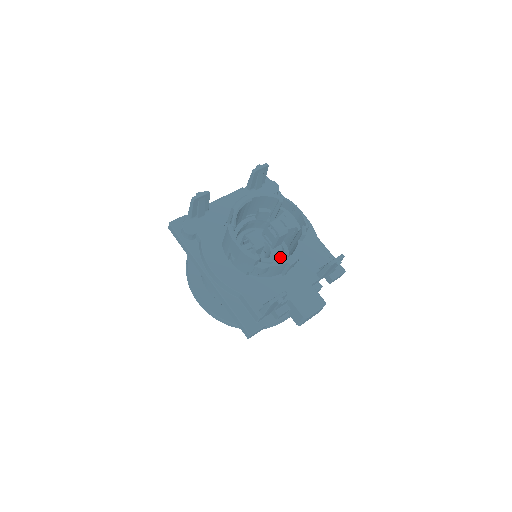
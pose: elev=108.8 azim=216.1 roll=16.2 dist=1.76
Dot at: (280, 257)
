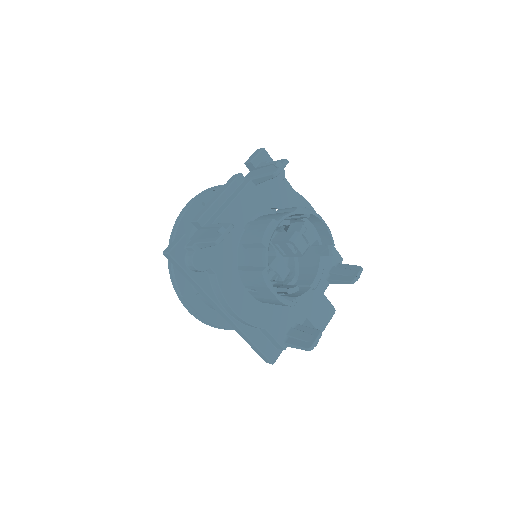
Dot at: (286, 259)
